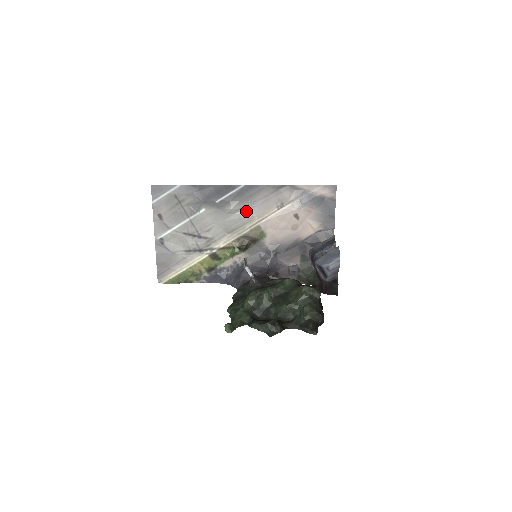
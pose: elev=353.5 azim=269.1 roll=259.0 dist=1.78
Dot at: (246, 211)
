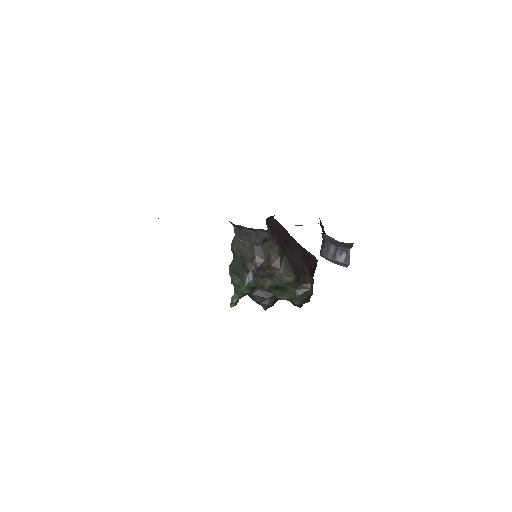
Dot at: occluded
